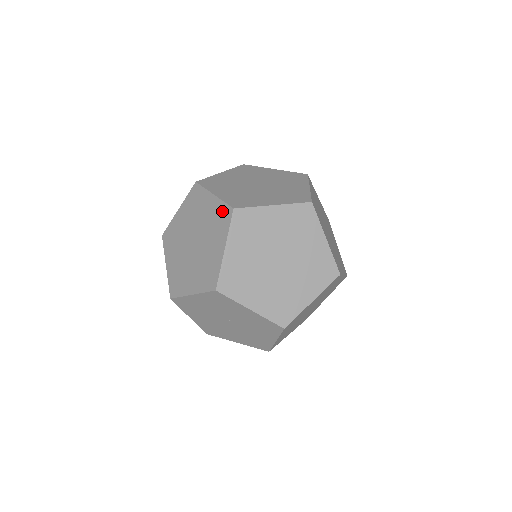
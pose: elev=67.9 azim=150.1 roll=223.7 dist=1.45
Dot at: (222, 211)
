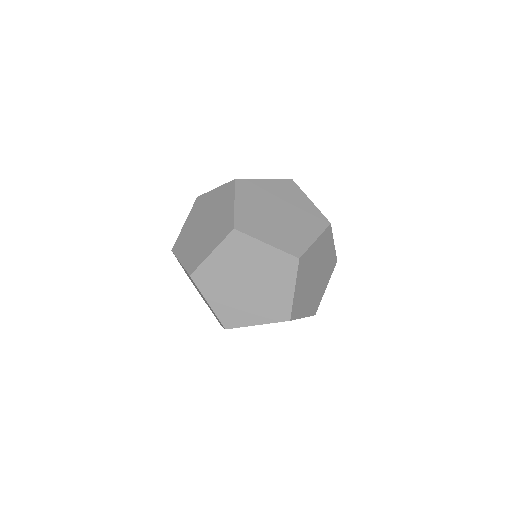
Dot at: occluded
